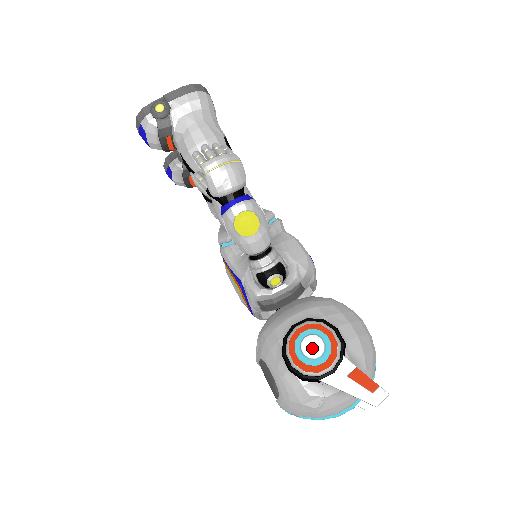
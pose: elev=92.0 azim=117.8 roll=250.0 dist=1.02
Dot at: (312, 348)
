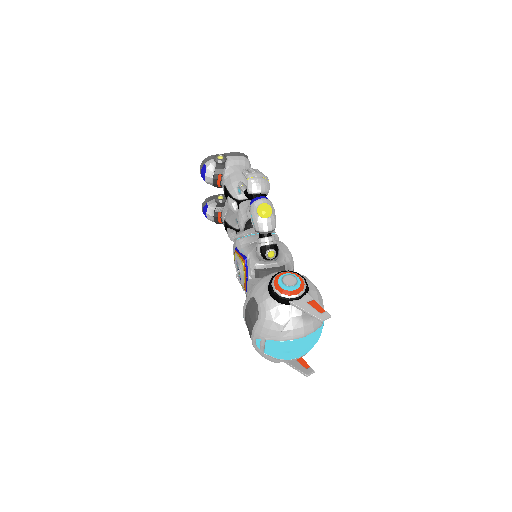
Dot at: (289, 281)
